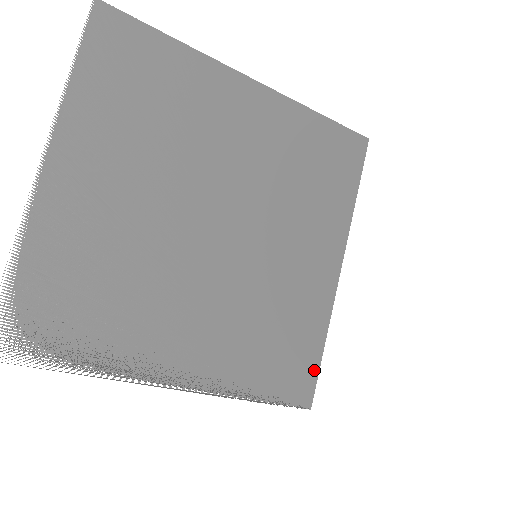
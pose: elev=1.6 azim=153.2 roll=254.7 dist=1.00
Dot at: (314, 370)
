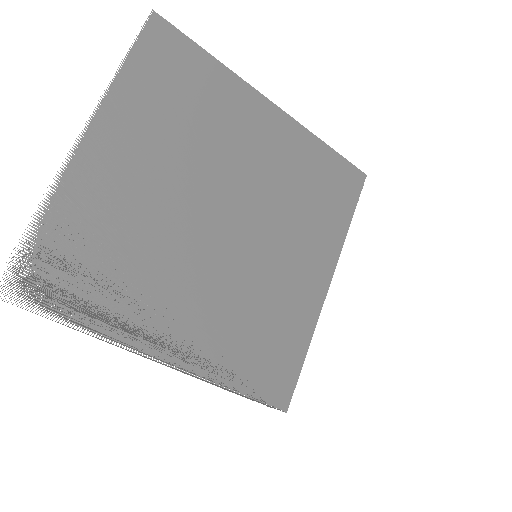
Dot at: occluded
